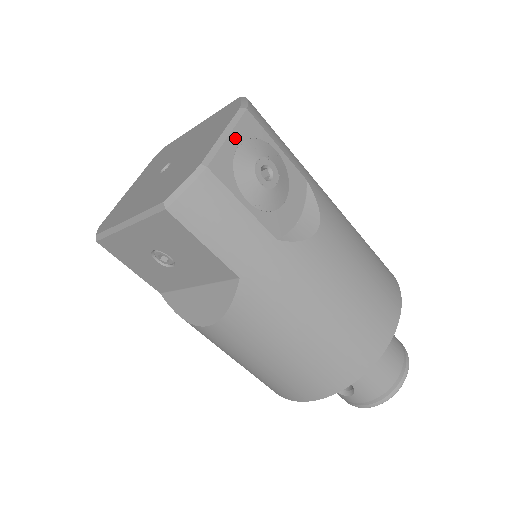
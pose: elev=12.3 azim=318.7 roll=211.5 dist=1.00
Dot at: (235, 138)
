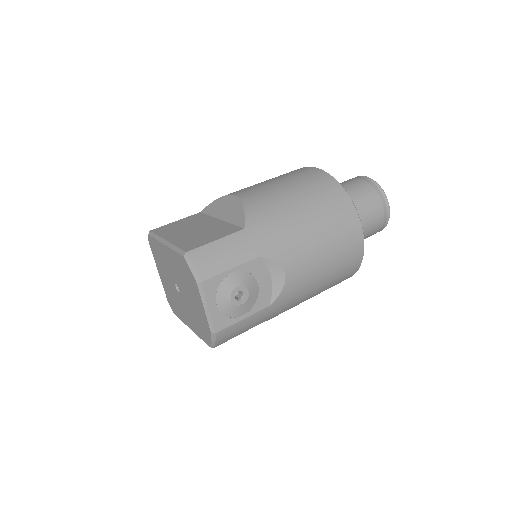
Dot at: (211, 303)
